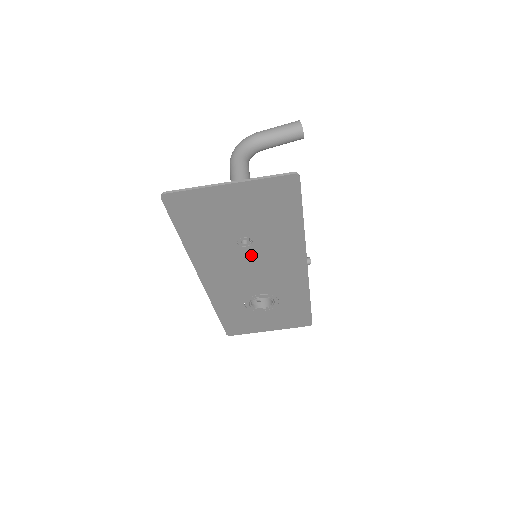
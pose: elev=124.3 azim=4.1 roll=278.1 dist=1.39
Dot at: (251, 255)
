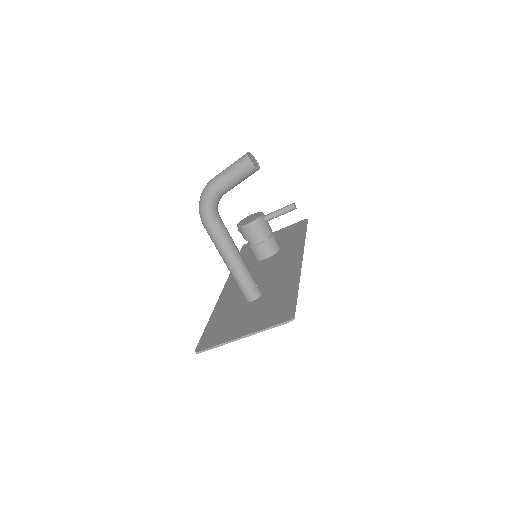
Dot at: occluded
